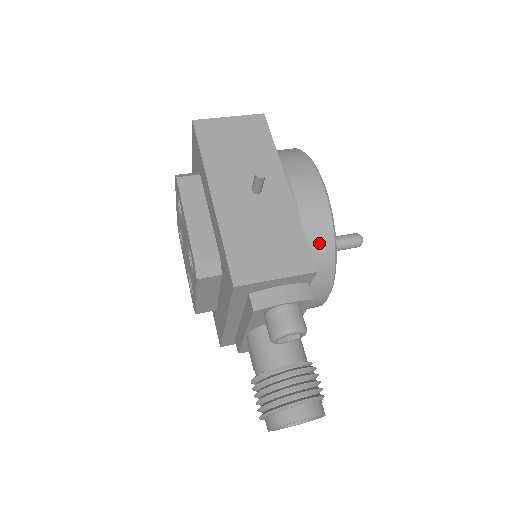
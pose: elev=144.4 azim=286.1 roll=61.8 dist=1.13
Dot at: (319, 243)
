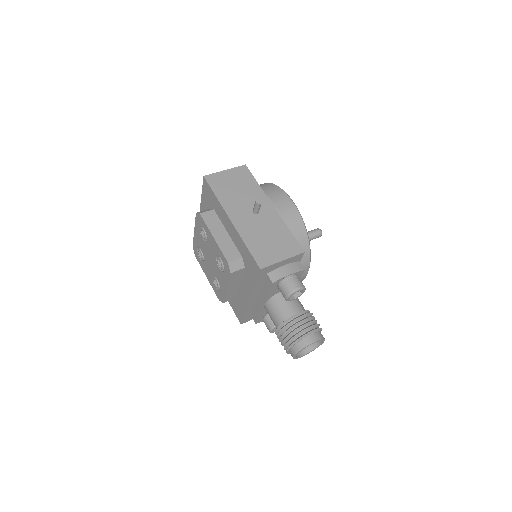
Dot at: (299, 237)
